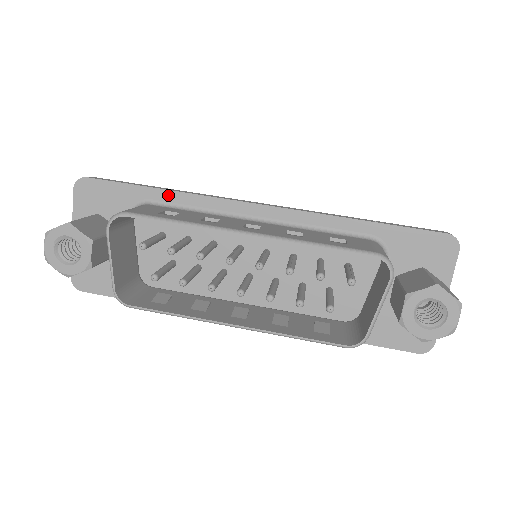
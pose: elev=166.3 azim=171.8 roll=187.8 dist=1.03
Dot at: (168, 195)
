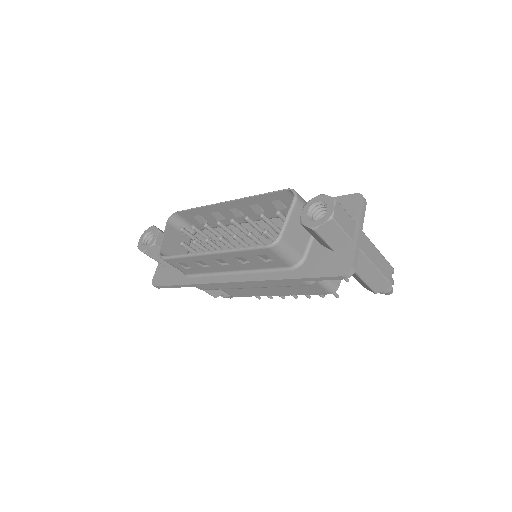
Dot at: occluded
